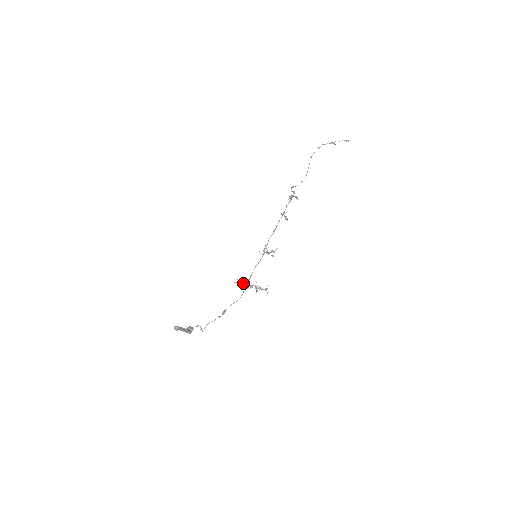
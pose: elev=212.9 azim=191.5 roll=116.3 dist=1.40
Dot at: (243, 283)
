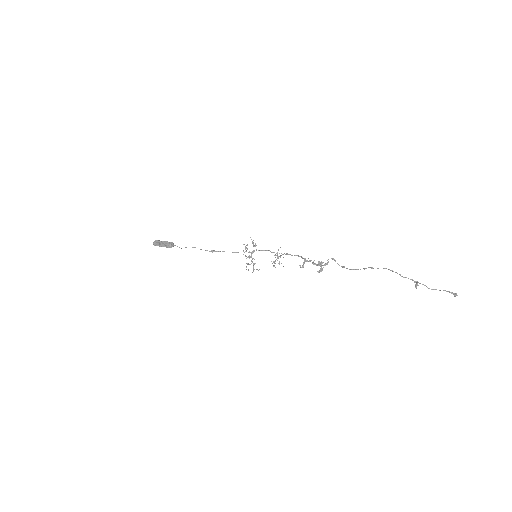
Dot at: (256, 245)
